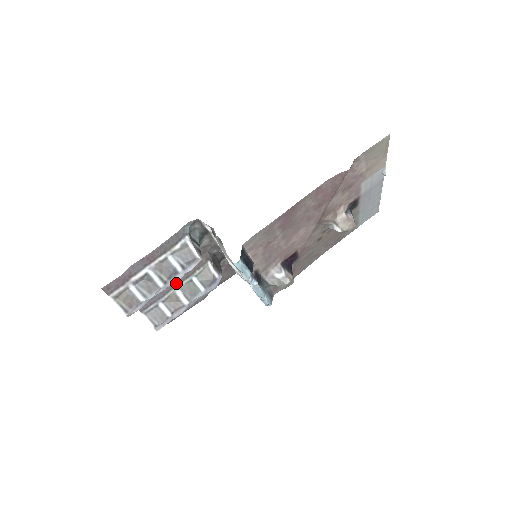
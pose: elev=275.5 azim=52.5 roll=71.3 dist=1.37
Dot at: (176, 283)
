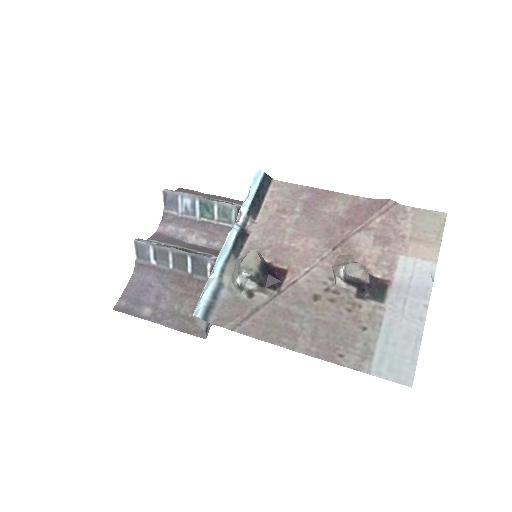
Dot at: (188, 248)
